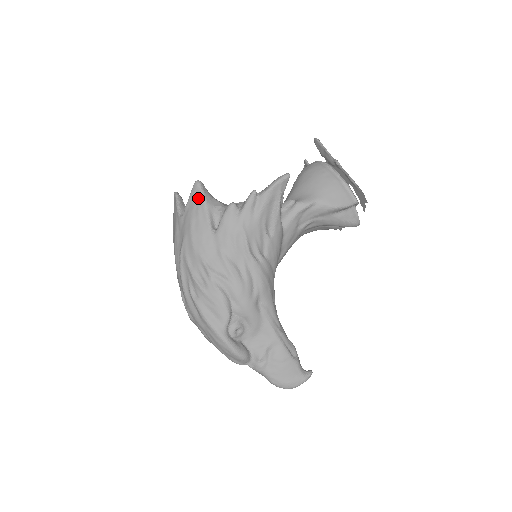
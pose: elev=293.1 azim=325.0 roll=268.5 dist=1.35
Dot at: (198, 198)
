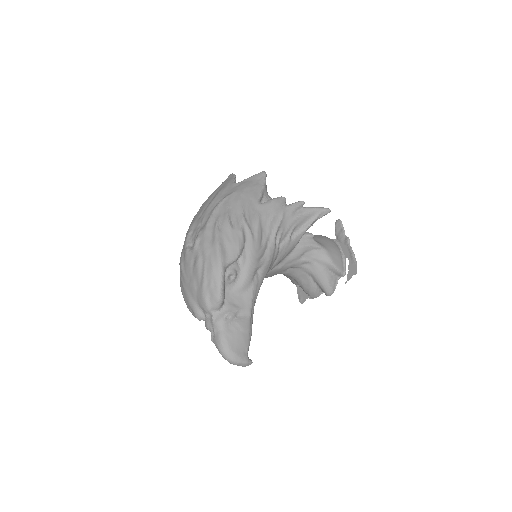
Dot at: (260, 180)
